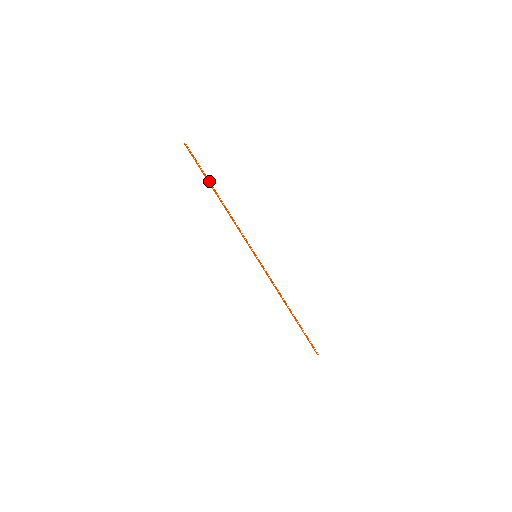
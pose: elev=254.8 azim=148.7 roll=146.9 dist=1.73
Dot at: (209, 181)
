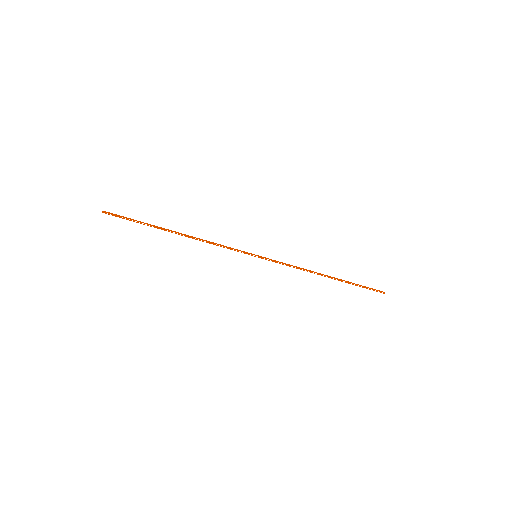
Dot at: (155, 227)
